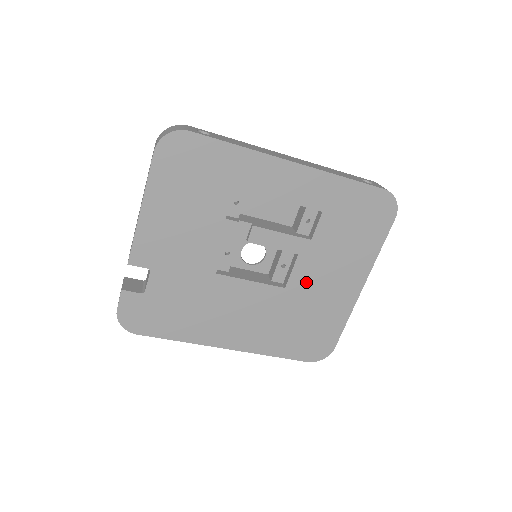
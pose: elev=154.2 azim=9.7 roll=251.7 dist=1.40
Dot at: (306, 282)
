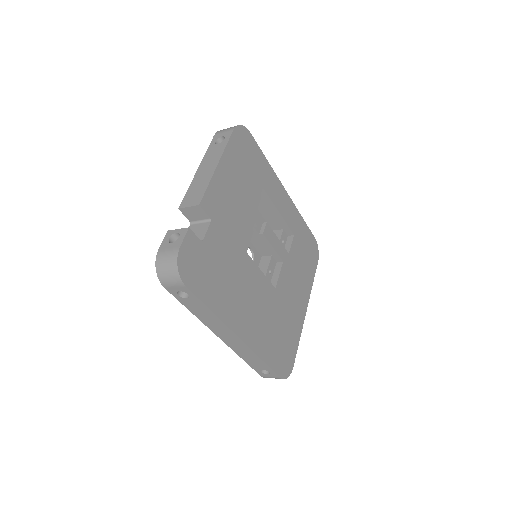
Dot at: (284, 289)
